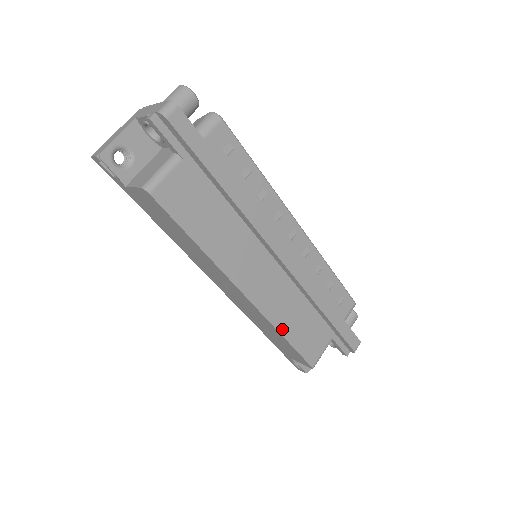
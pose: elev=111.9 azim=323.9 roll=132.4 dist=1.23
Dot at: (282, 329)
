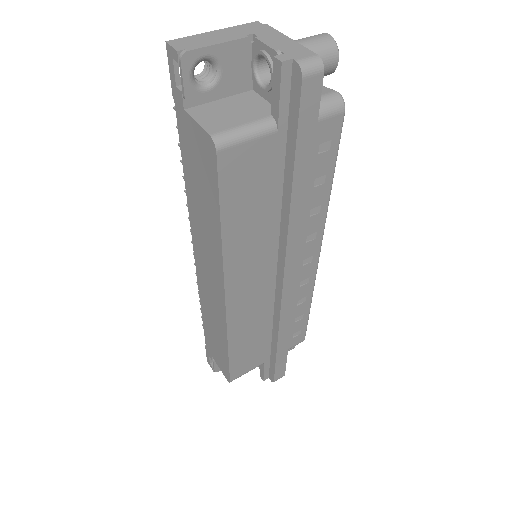
Dot at: (232, 341)
